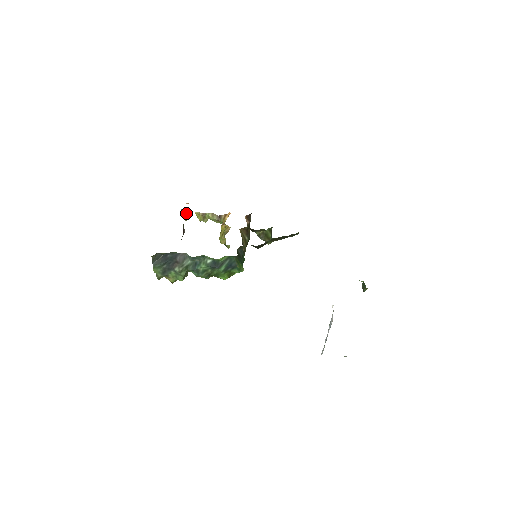
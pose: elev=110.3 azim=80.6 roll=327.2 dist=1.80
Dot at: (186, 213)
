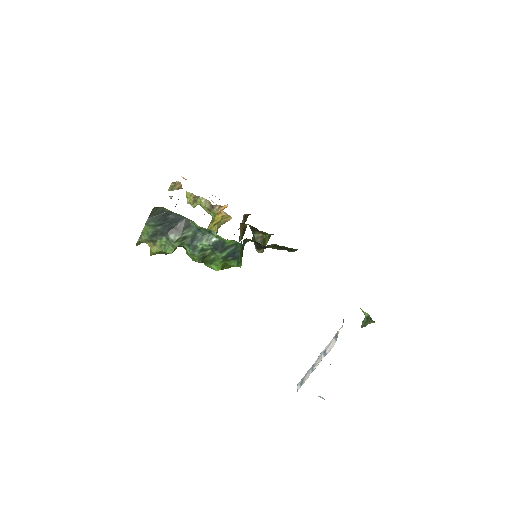
Dot at: (176, 189)
